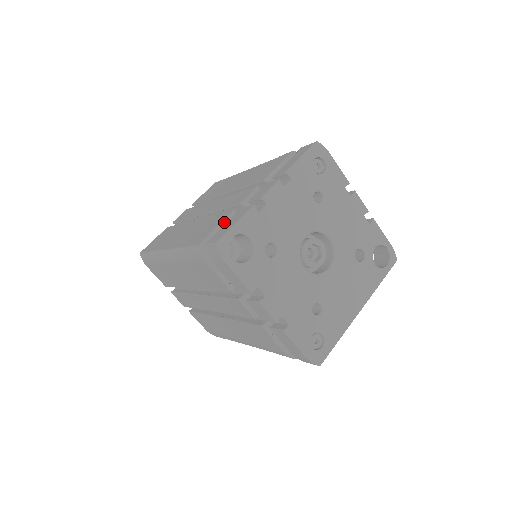
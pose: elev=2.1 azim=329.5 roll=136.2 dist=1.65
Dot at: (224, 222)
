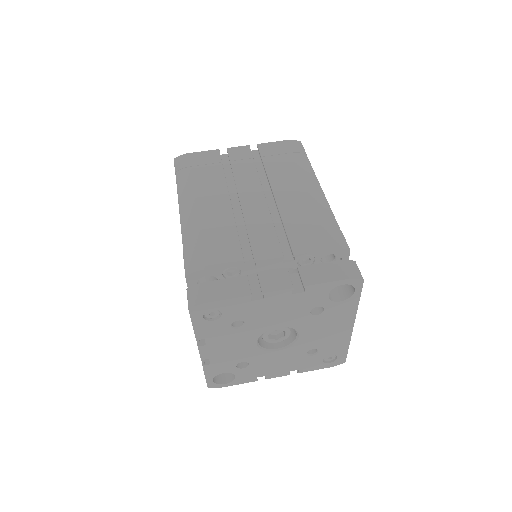
Dot at: occluded
